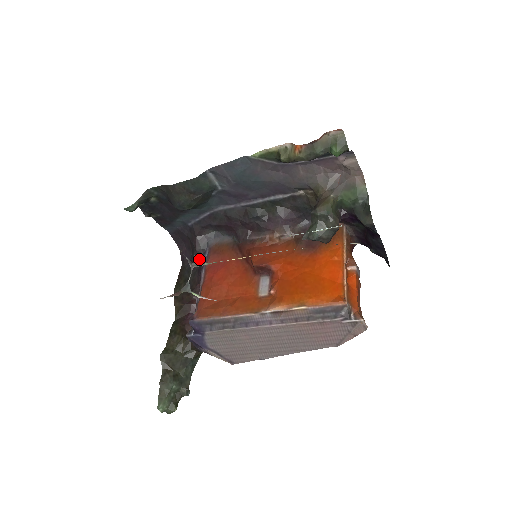
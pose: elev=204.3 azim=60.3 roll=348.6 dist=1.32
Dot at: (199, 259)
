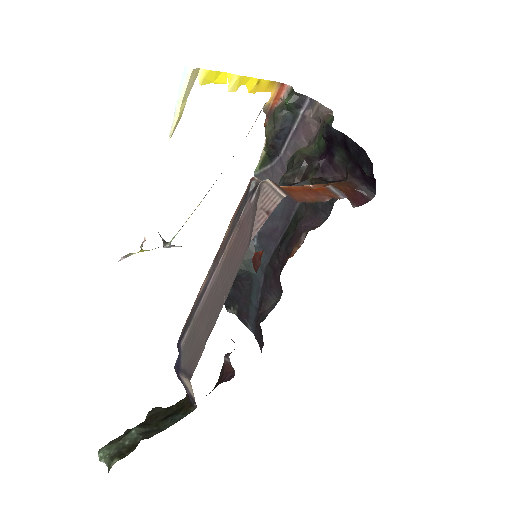
Dot at: occluded
